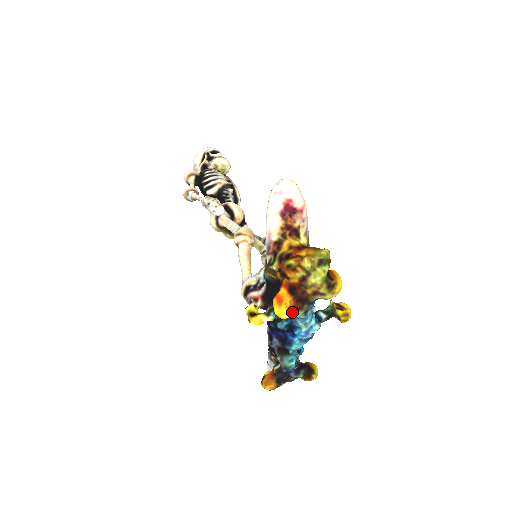
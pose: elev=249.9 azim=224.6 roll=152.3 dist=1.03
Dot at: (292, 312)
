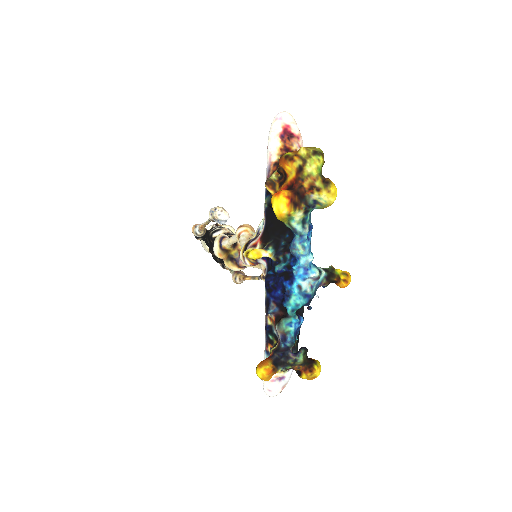
Dot at: (290, 205)
